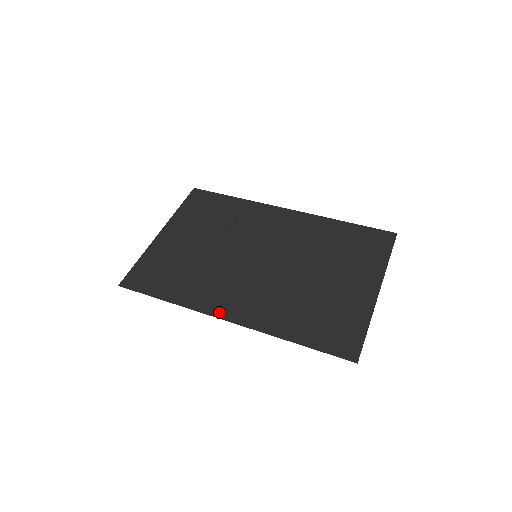
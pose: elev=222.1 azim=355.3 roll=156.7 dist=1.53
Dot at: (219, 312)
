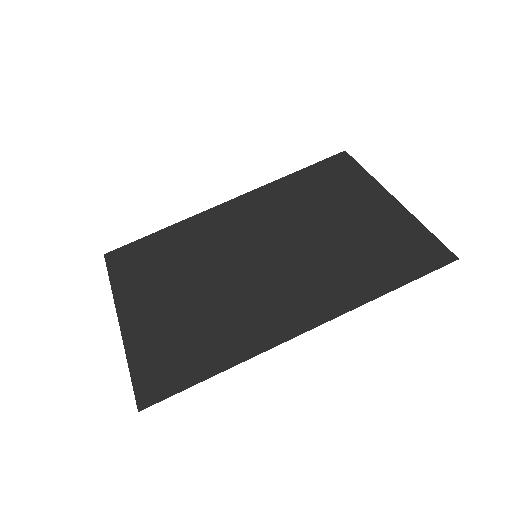
Dot at: (288, 331)
